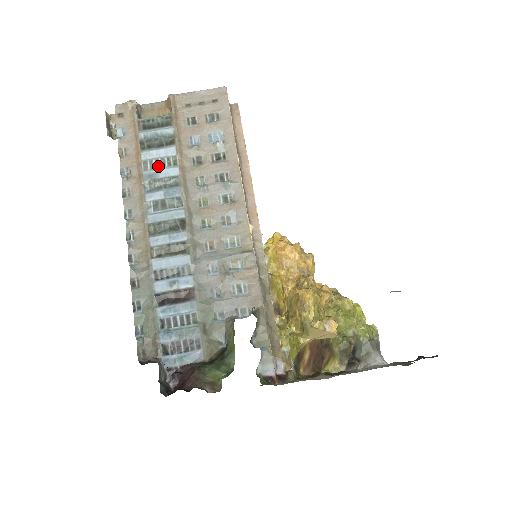
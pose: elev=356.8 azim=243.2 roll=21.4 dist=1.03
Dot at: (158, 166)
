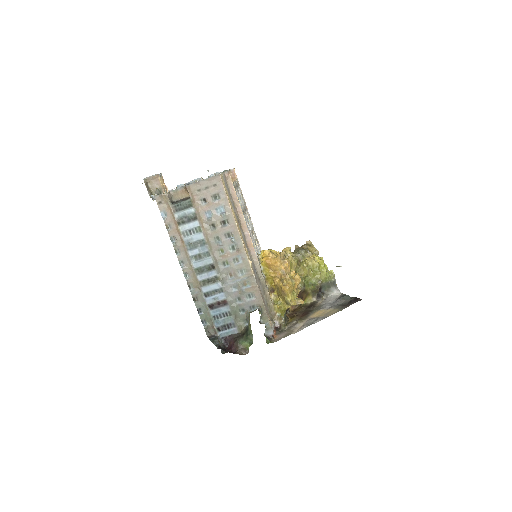
Dot at: (191, 234)
